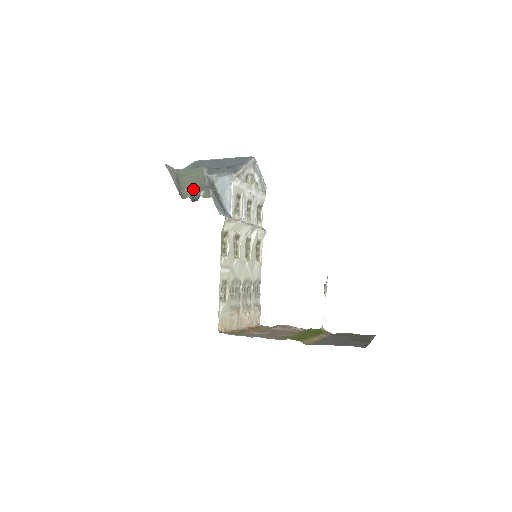
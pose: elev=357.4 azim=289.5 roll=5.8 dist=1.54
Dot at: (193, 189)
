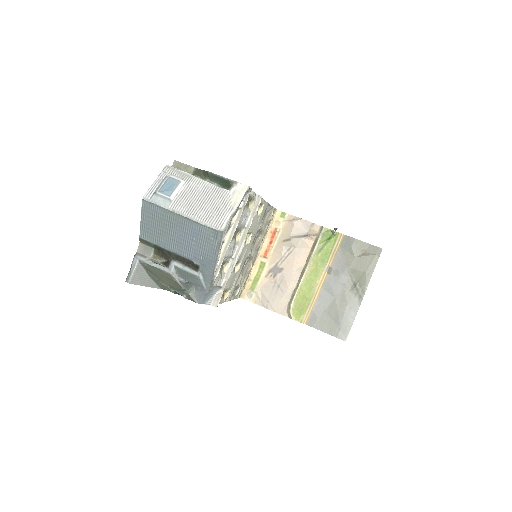
Dot at: (173, 289)
